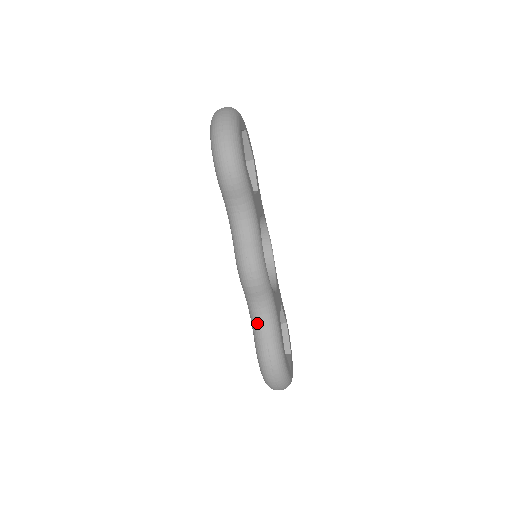
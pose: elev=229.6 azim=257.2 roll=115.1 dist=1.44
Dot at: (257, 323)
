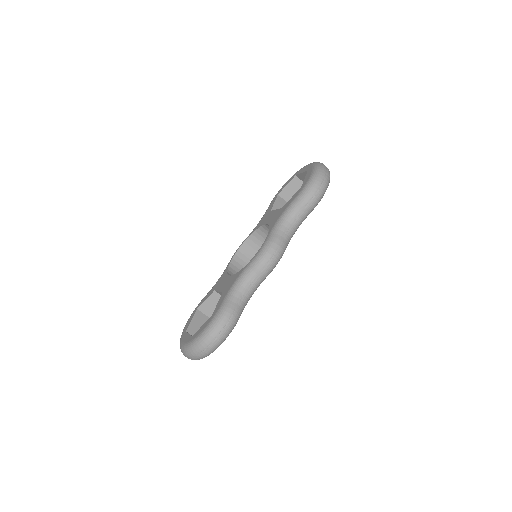
Dot at: (238, 292)
